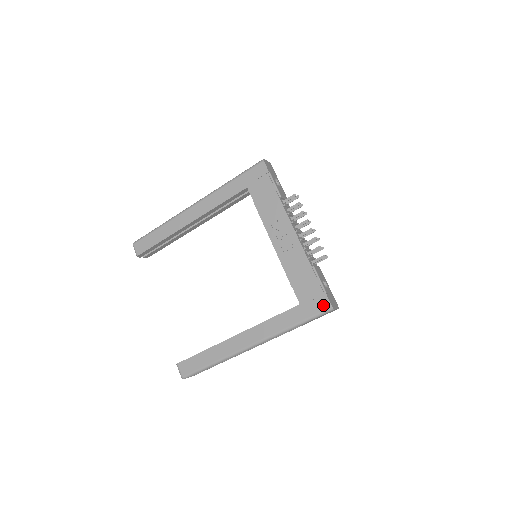
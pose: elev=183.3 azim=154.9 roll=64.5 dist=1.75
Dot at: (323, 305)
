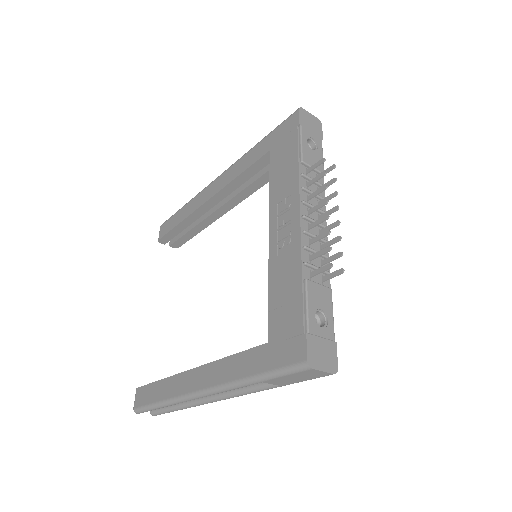
Dot at: (296, 353)
